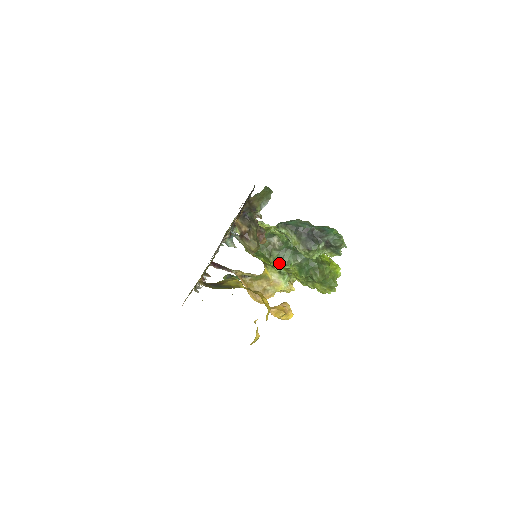
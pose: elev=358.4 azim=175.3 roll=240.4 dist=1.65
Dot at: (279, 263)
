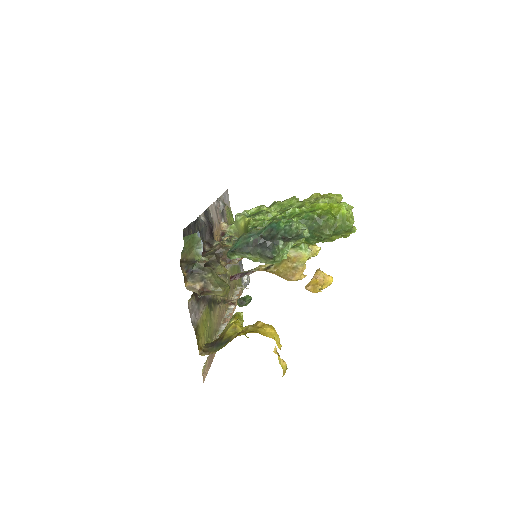
Dot at: occluded
